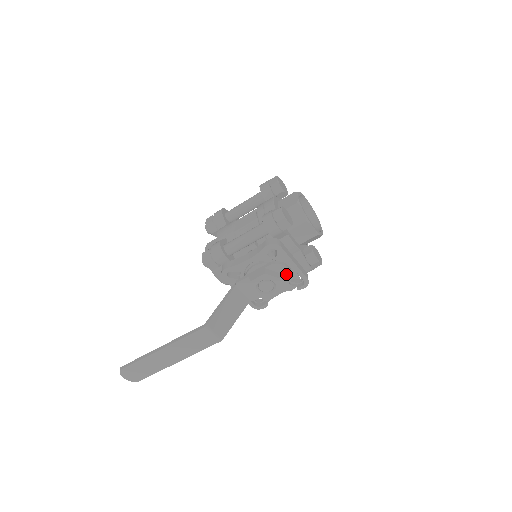
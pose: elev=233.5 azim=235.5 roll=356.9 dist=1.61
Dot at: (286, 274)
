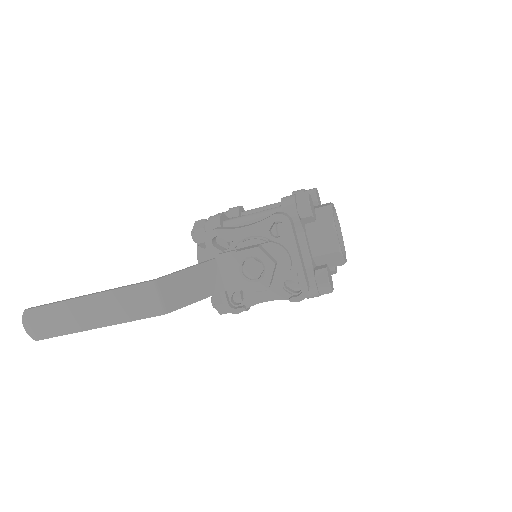
Dot at: (283, 265)
